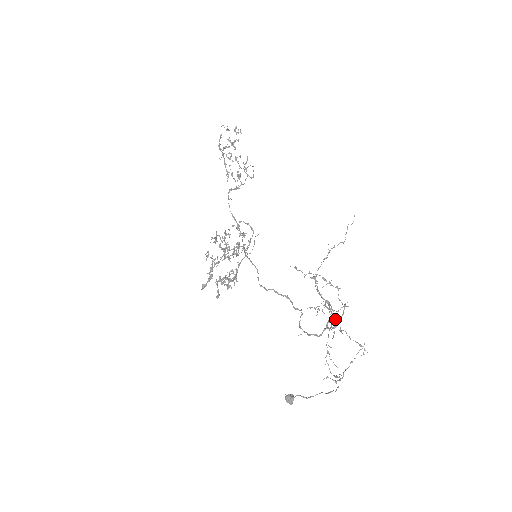
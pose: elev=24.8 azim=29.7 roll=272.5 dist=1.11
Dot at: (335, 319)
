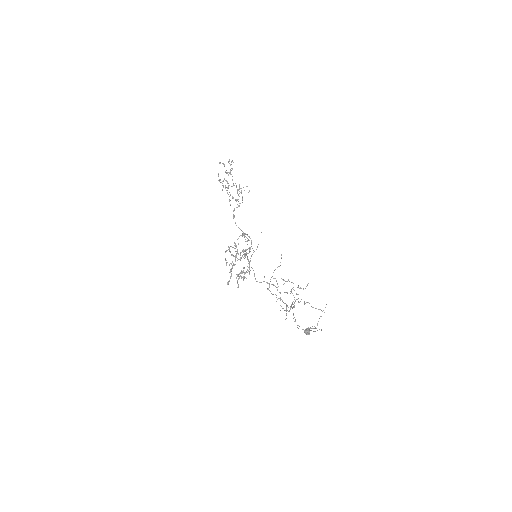
Dot at: (297, 299)
